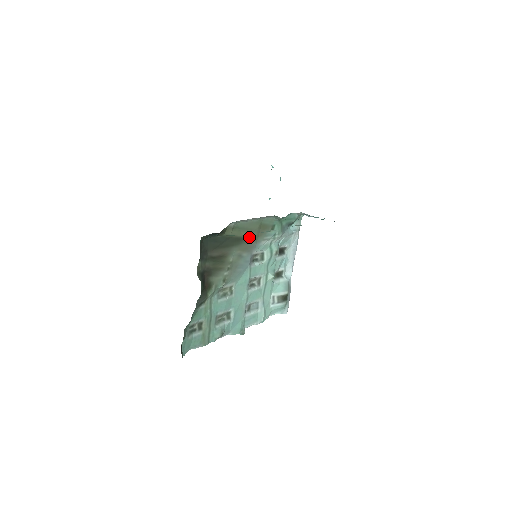
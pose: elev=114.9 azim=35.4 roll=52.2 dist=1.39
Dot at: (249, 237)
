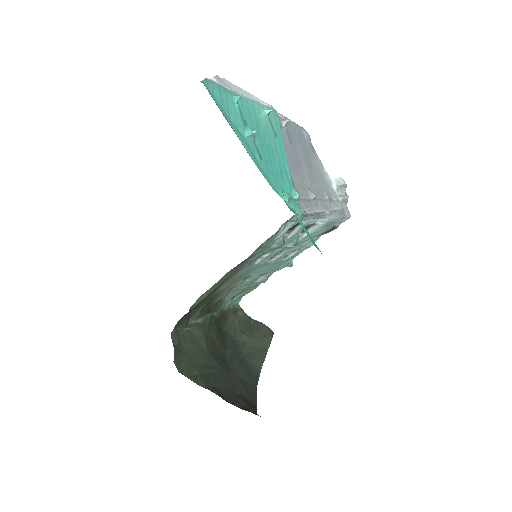
Dot at: (226, 278)
